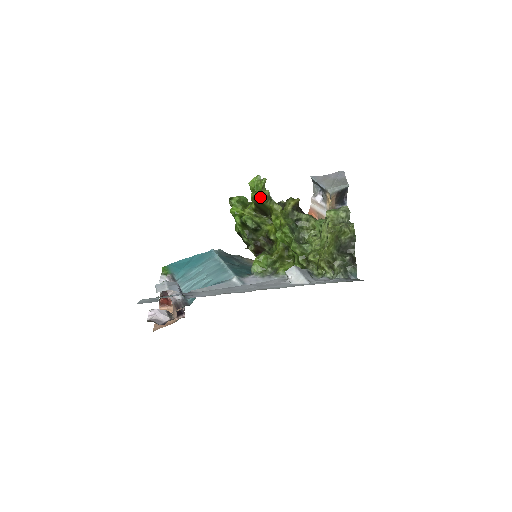
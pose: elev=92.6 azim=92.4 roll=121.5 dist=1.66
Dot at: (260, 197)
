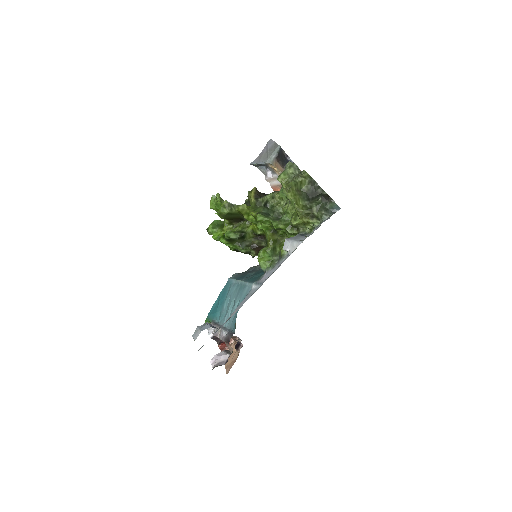
Dot at: (223, 210)
